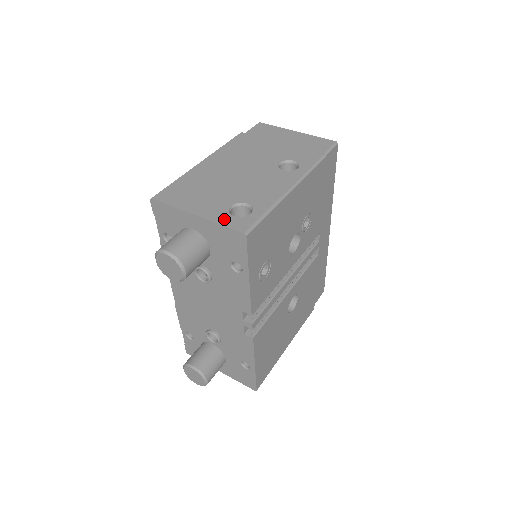
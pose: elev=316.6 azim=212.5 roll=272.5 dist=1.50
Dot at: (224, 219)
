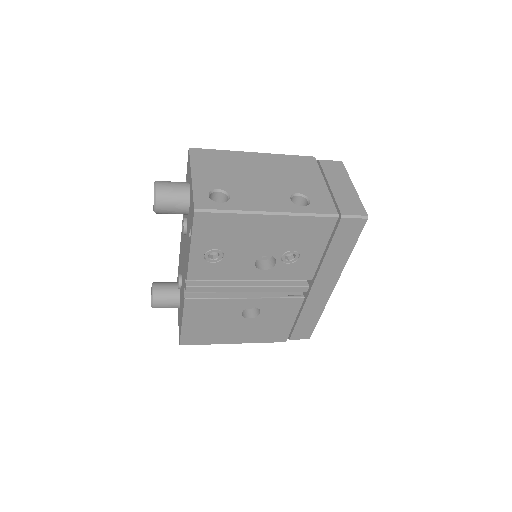
Dot at: (200, 192)
